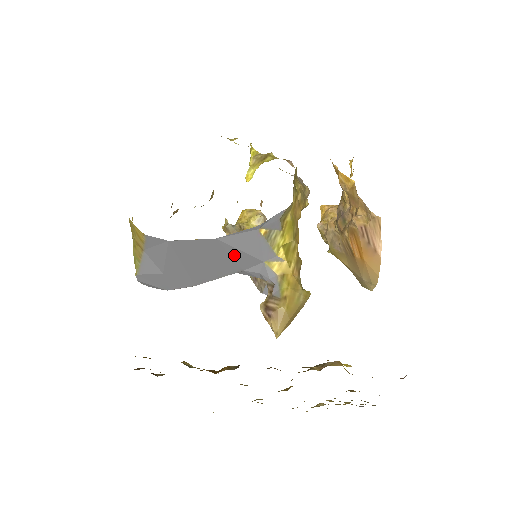
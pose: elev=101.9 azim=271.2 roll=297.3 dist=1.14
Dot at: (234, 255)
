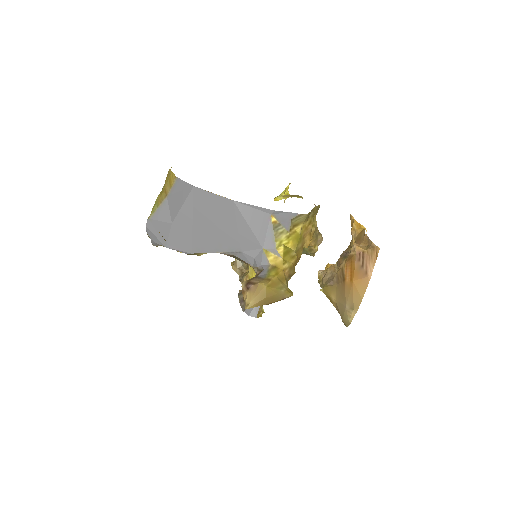
Dot at: (240, 228)
